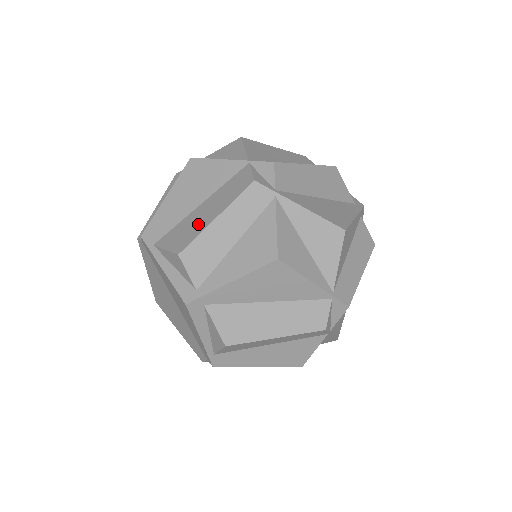
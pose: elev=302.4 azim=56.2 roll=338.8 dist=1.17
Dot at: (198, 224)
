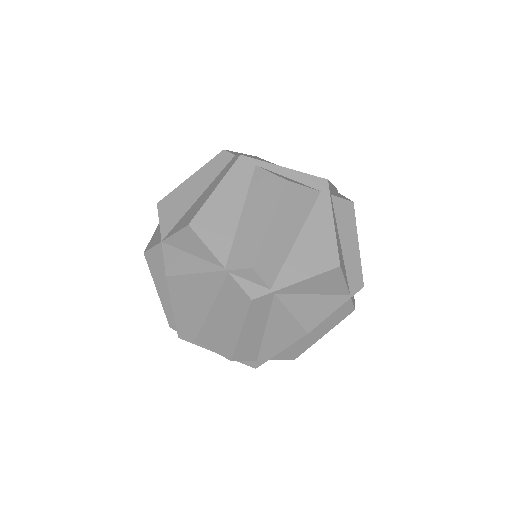
Dot at: (226, 334)
